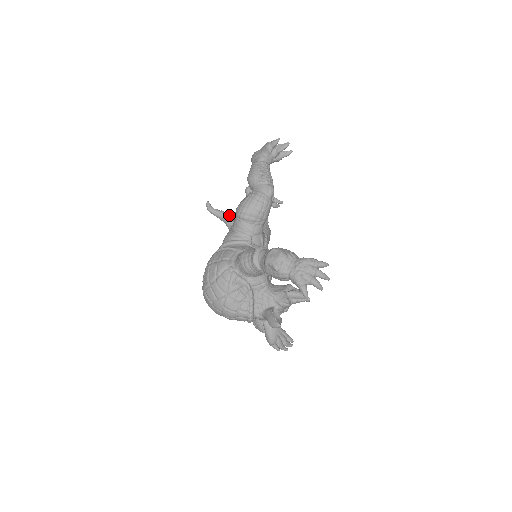
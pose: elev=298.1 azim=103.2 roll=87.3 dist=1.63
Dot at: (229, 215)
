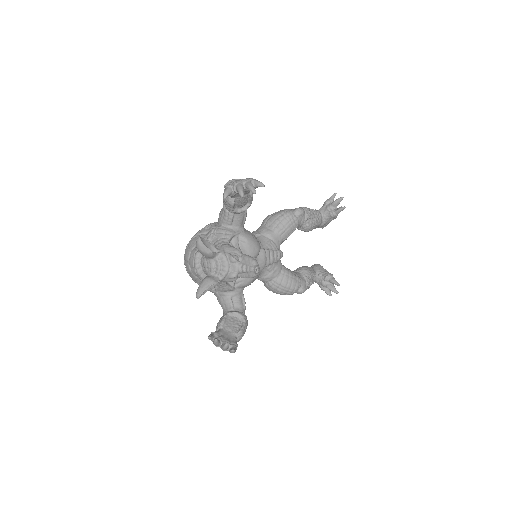
Dot at: occluded
